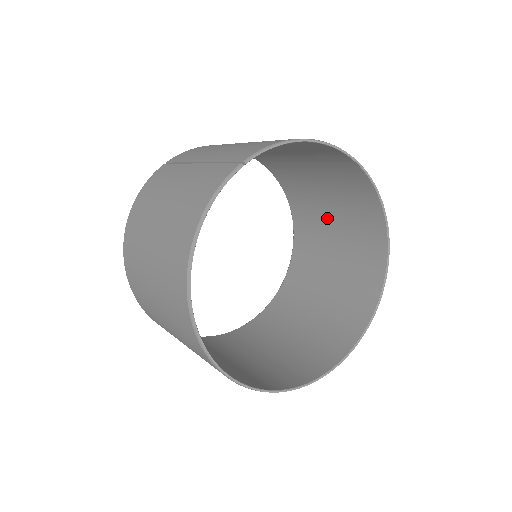
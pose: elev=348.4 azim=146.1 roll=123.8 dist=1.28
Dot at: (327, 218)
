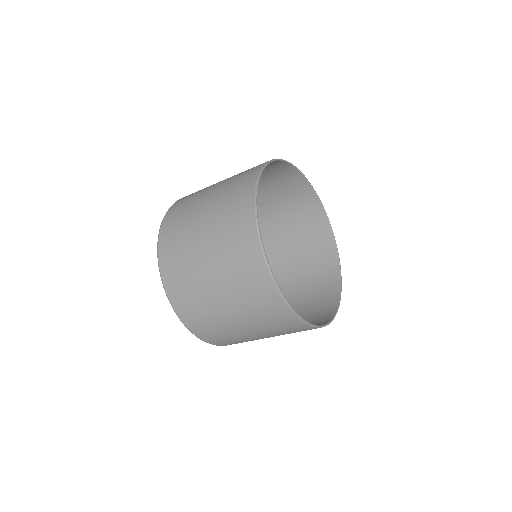
Dot at: occluded
